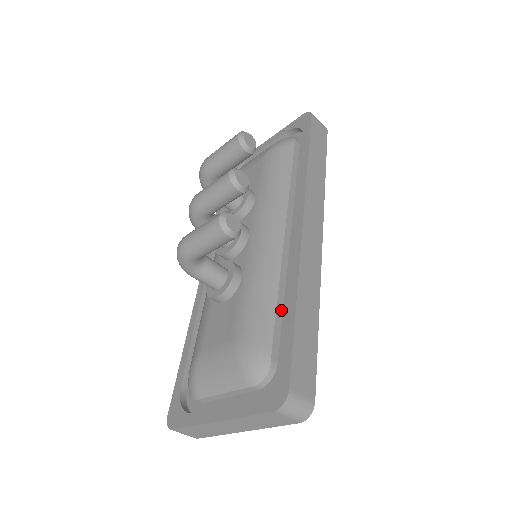
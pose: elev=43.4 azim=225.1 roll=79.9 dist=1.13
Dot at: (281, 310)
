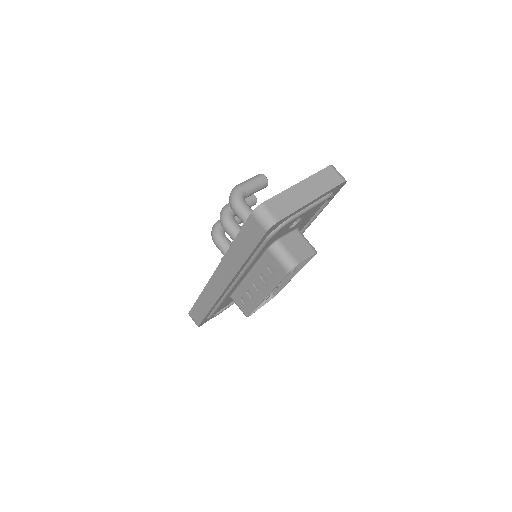
Dot at: occluded
